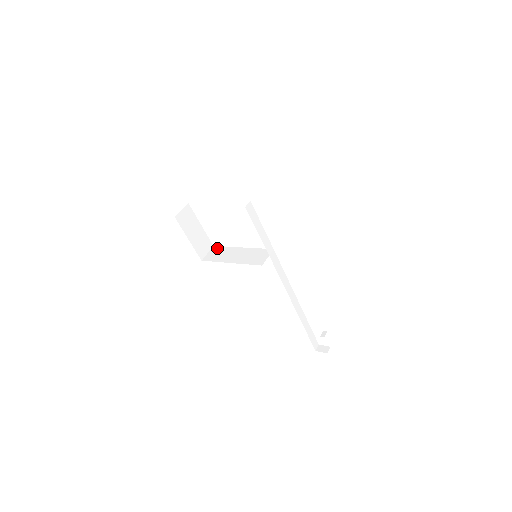
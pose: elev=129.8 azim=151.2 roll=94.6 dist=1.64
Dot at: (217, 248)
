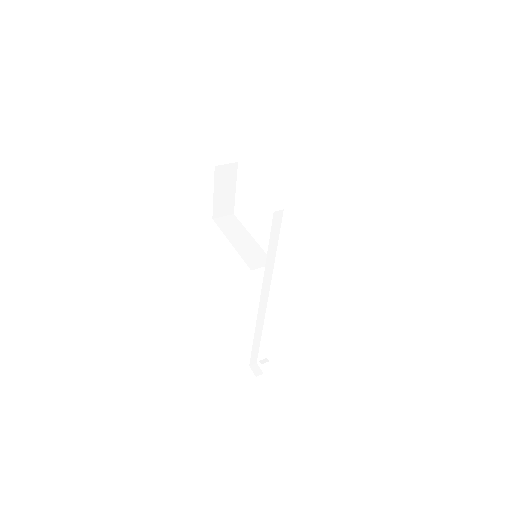
Dot at: (234, 219)
